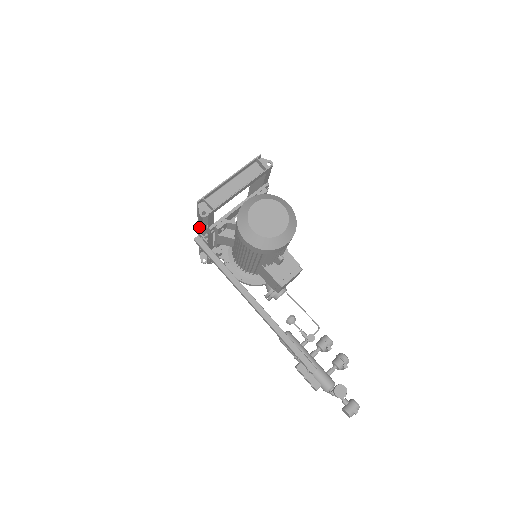
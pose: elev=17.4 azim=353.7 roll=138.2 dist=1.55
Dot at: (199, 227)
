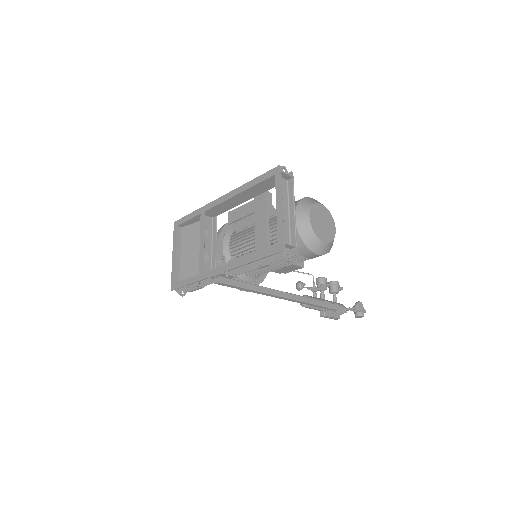
Dot at: (231, 268)
